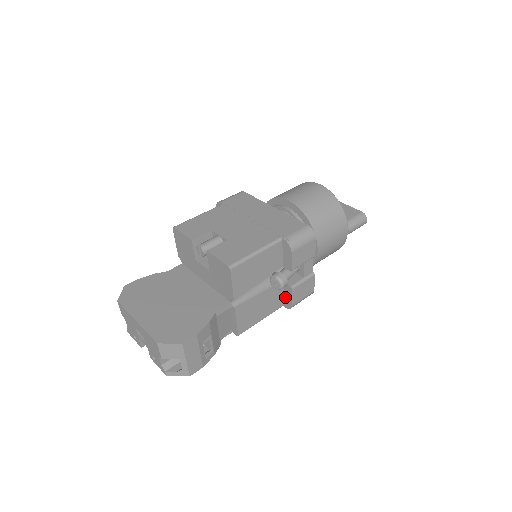
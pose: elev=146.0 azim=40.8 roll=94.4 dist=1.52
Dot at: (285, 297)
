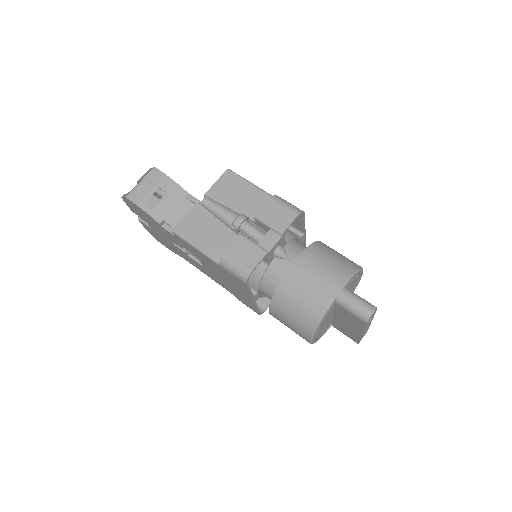
Dot at: occluded
